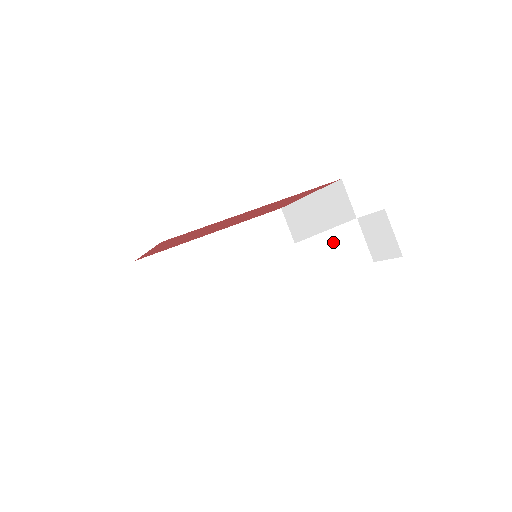
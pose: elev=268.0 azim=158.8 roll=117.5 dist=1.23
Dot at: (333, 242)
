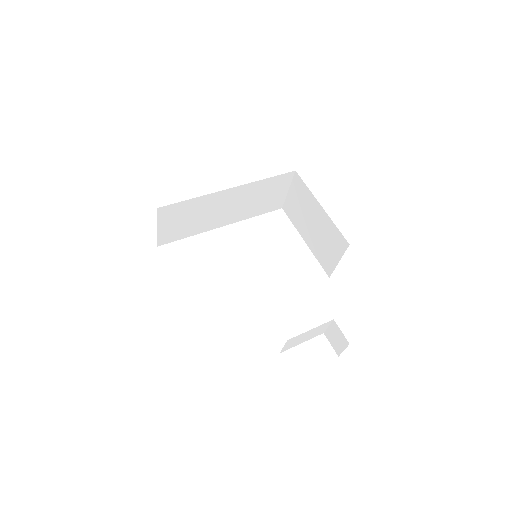
Dot at: (310, 333)
